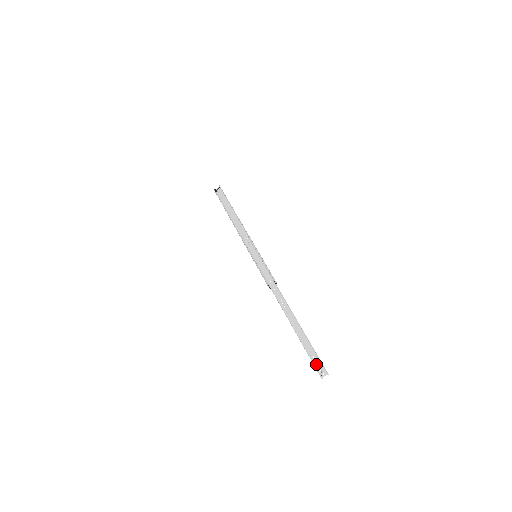
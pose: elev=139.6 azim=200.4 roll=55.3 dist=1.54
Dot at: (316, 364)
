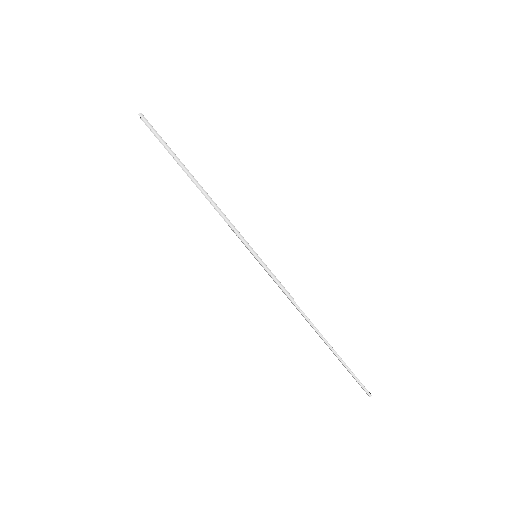
Dot at: occluded
